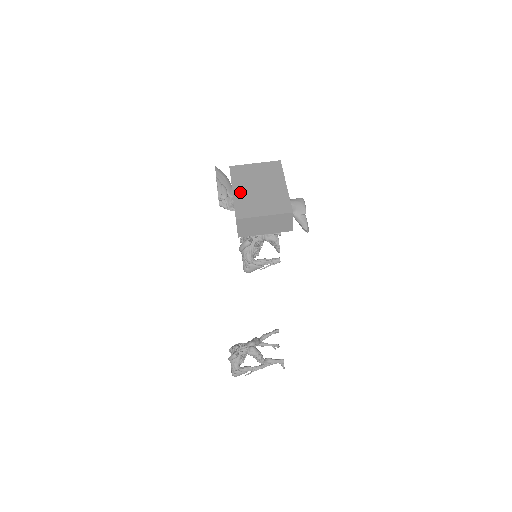
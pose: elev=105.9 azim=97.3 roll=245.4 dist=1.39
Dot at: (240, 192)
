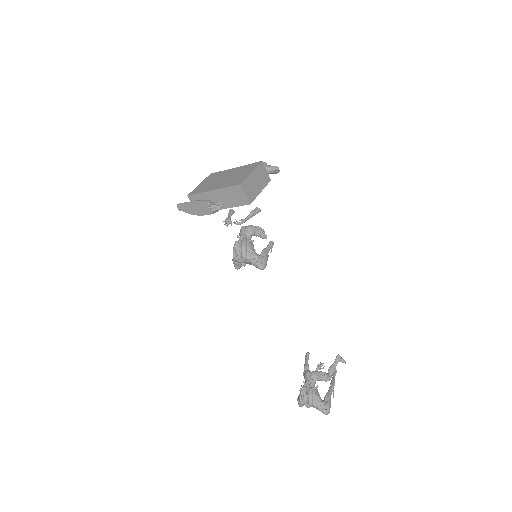
Dot at: (218, 186)
